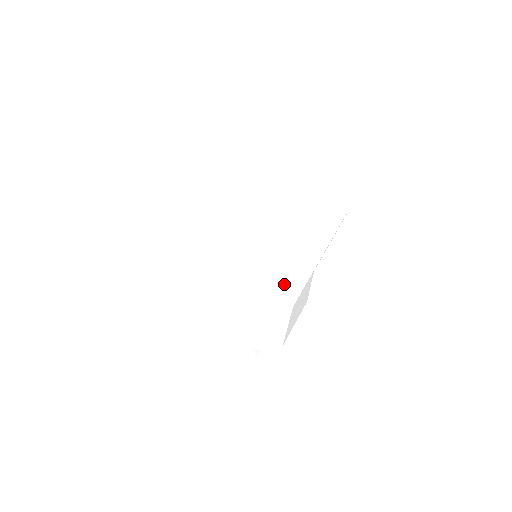
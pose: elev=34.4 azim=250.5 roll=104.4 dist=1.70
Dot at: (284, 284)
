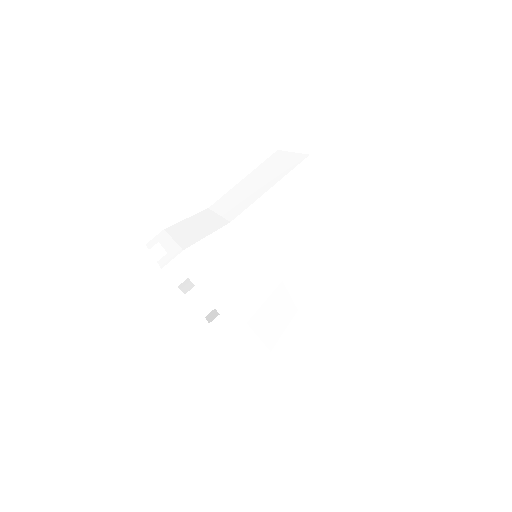
Dot at: (314, 284)
